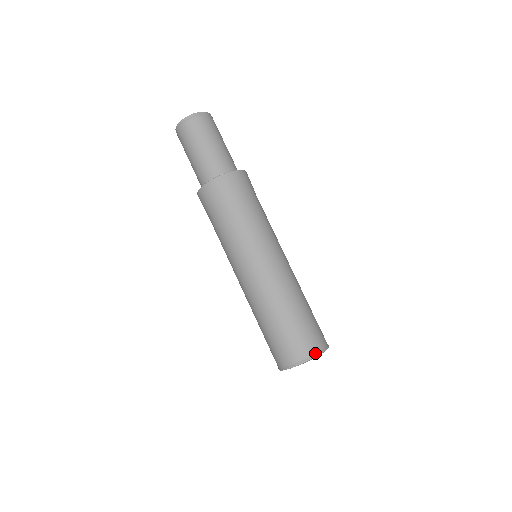
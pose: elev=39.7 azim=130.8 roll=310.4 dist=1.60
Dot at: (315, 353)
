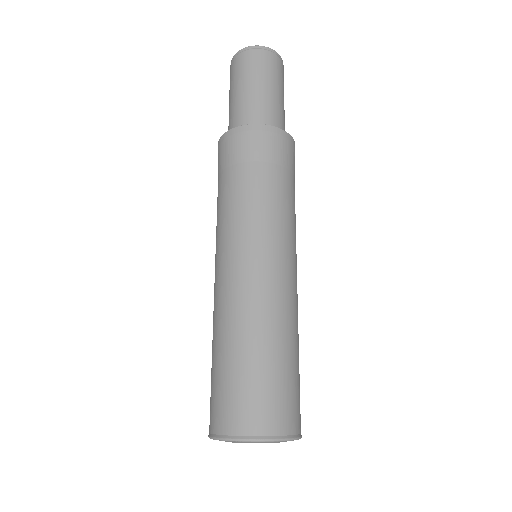
Dot at: (292, 433)
